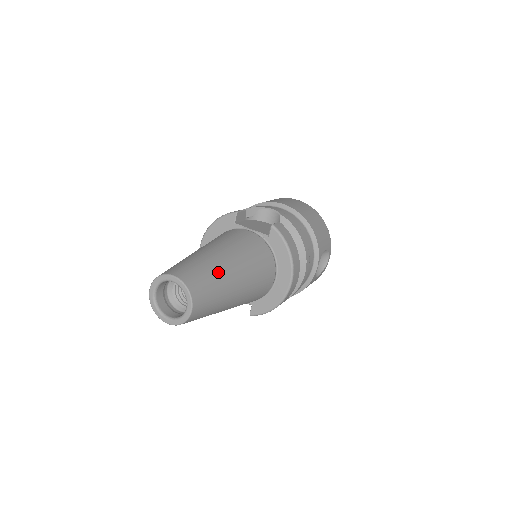
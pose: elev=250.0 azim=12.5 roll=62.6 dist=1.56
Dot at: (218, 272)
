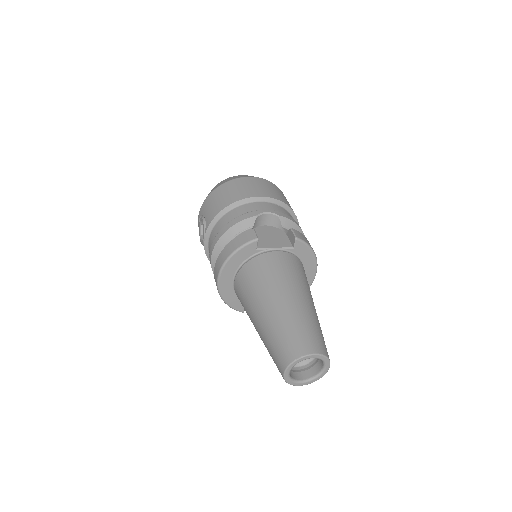
Dot at: (315, 320)
